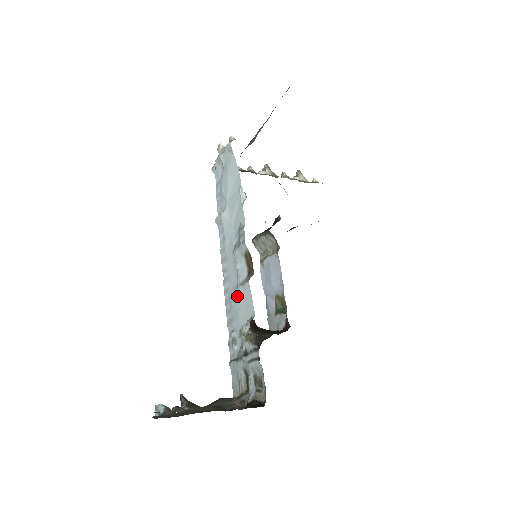
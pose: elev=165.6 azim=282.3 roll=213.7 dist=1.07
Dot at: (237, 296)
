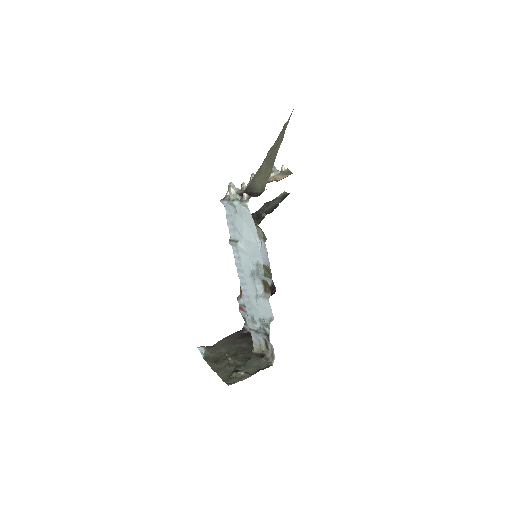
Dot at: (257, 302)
